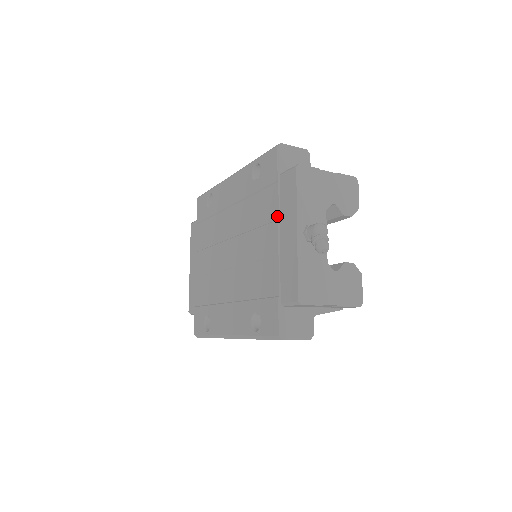
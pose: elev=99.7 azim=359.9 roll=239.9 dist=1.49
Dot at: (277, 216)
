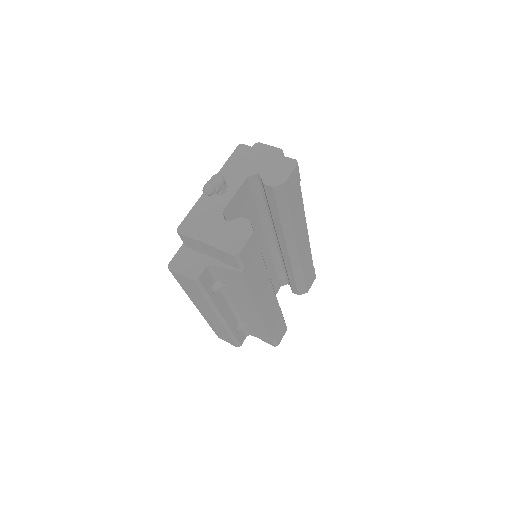
Dot at: occluded
